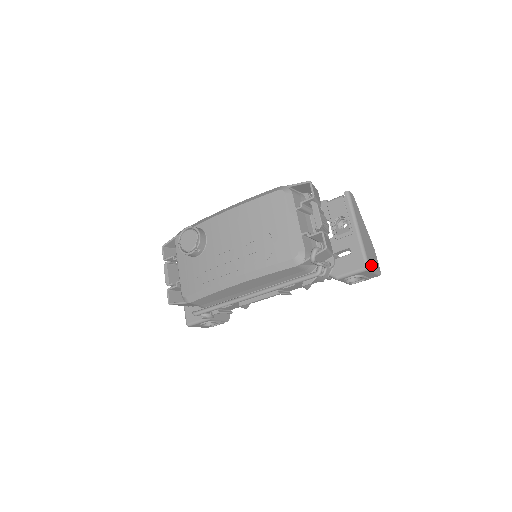
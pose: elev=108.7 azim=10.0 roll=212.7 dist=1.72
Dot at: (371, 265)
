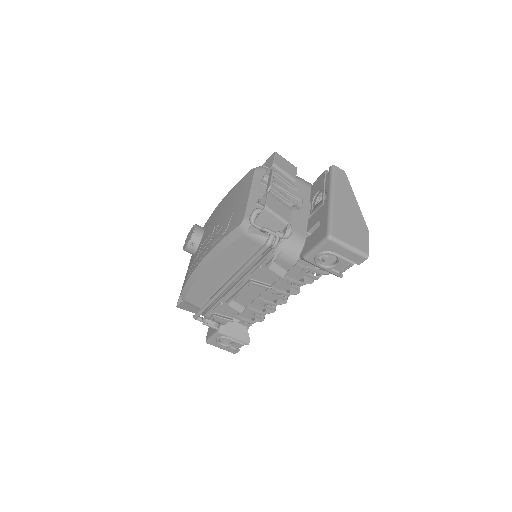
Dot at: (339, 236)
